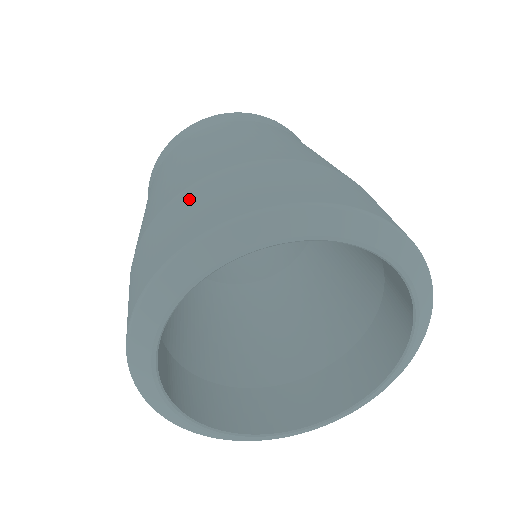
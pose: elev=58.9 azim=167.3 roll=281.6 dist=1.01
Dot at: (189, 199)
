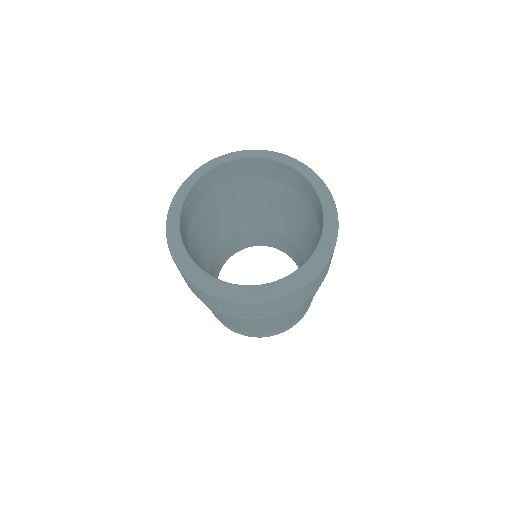
Dot at: occluded
